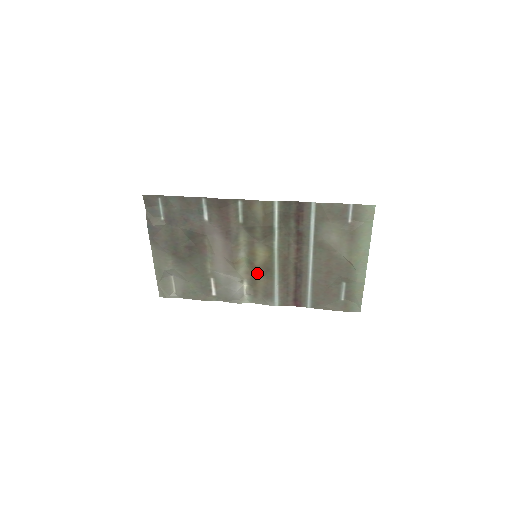
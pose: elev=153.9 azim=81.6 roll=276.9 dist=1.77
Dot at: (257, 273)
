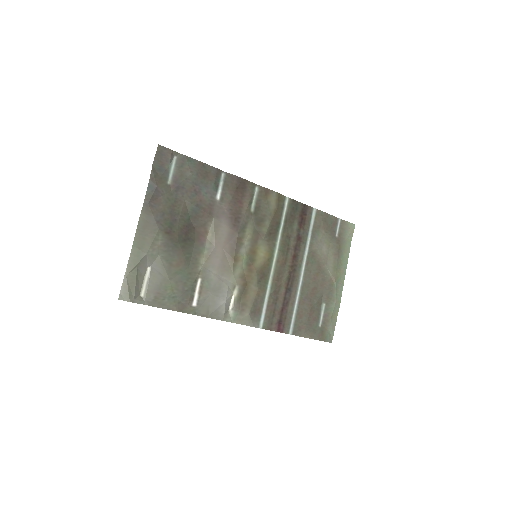
Dot at: (252, 279)
